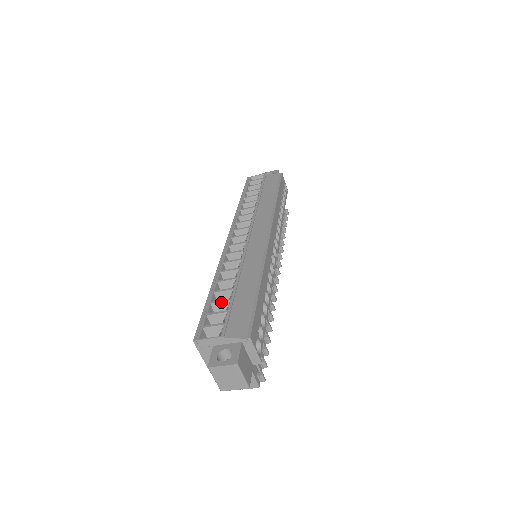
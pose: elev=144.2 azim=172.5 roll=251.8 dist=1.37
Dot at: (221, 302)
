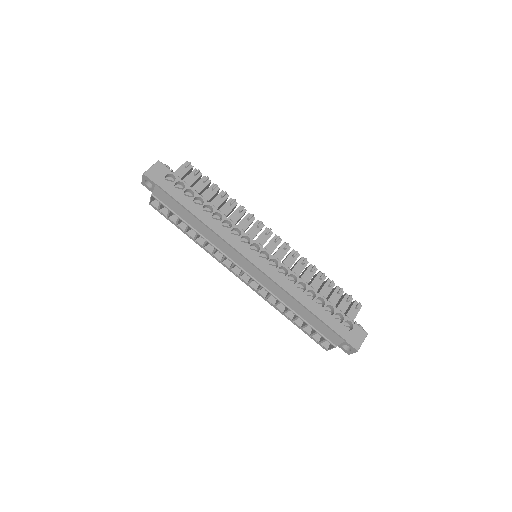
Dot at: occluded
